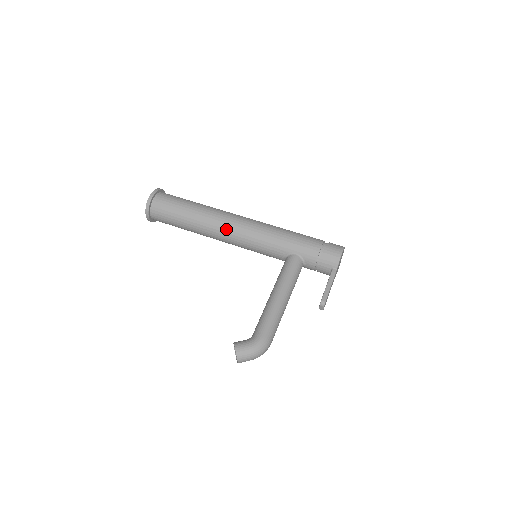
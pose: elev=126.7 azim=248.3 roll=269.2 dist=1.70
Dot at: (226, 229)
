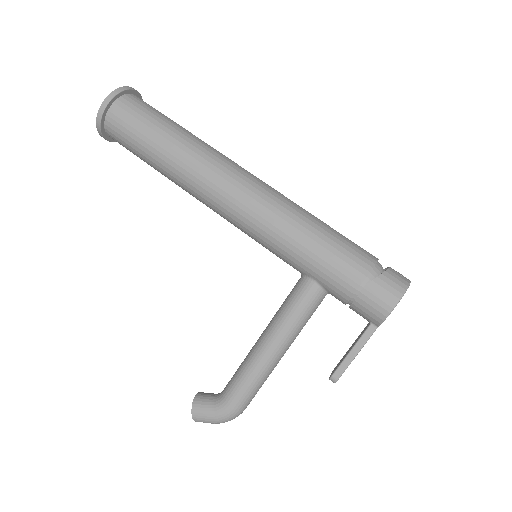
Dot at: (211, 203)
